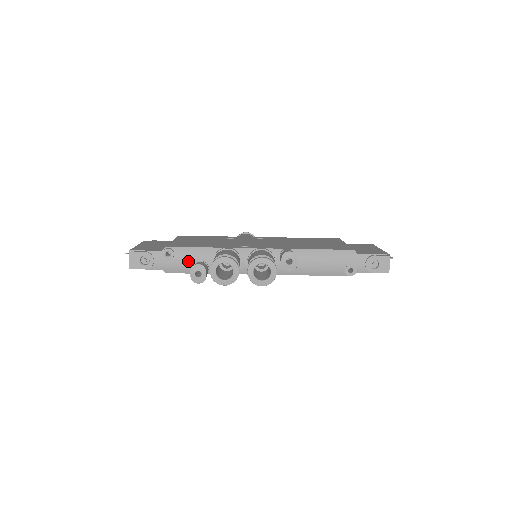
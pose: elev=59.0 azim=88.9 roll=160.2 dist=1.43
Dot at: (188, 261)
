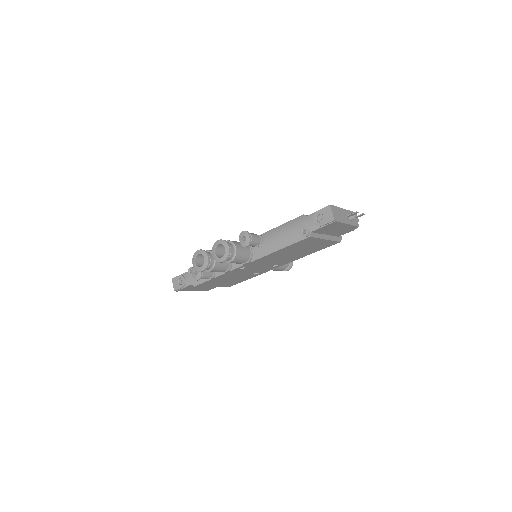
Dot at: occluded
